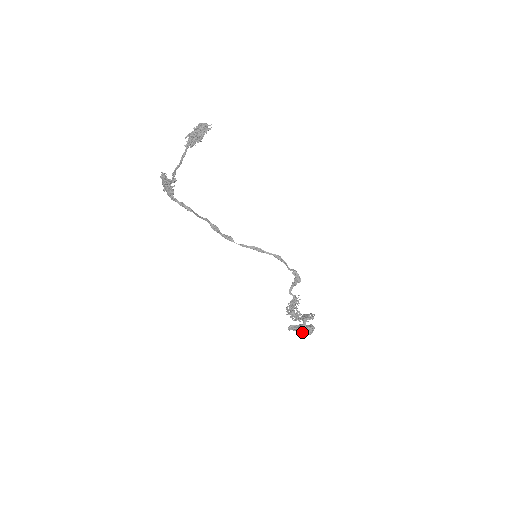
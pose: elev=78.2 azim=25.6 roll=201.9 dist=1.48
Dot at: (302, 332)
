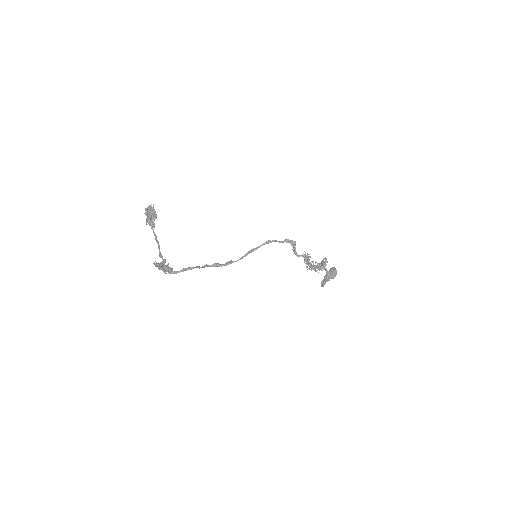
Dot at: (331, 278)
